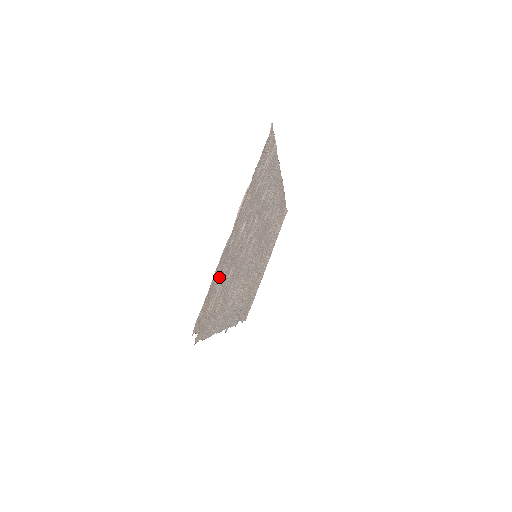
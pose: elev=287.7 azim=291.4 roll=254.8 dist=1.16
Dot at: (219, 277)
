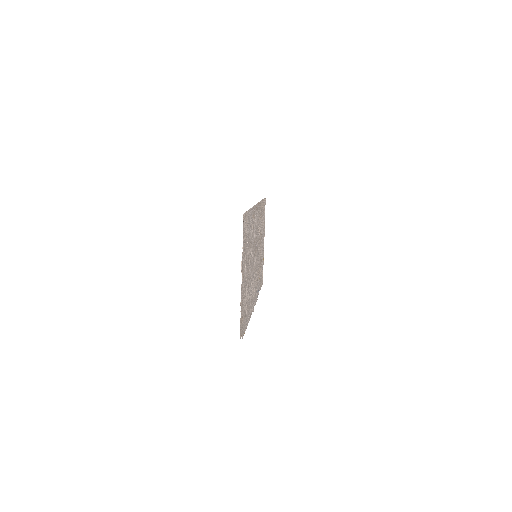
Dot at: (242, 302)
